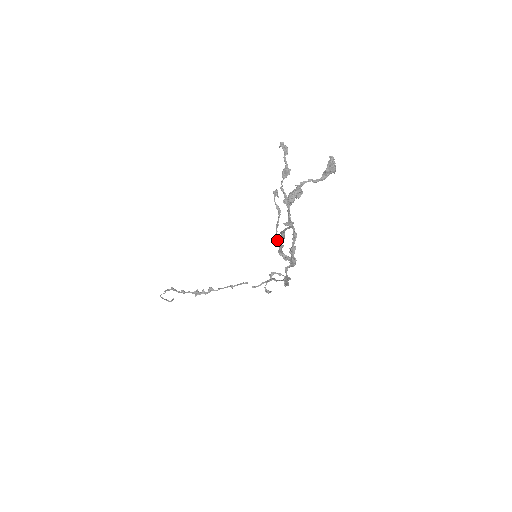
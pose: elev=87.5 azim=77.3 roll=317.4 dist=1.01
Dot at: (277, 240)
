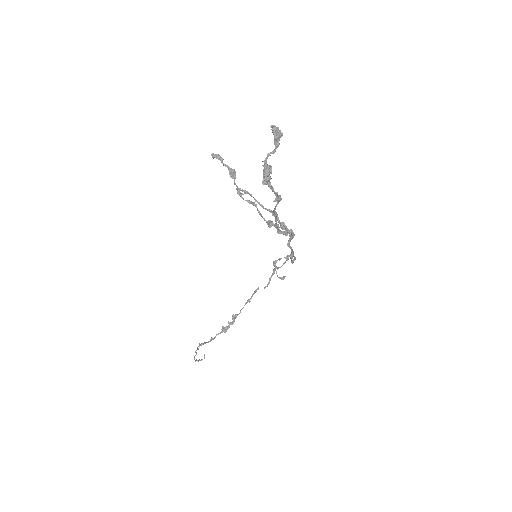
Dot at: (270, 224)
